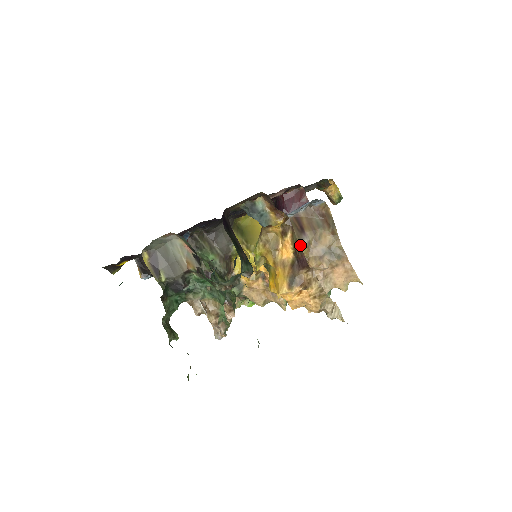
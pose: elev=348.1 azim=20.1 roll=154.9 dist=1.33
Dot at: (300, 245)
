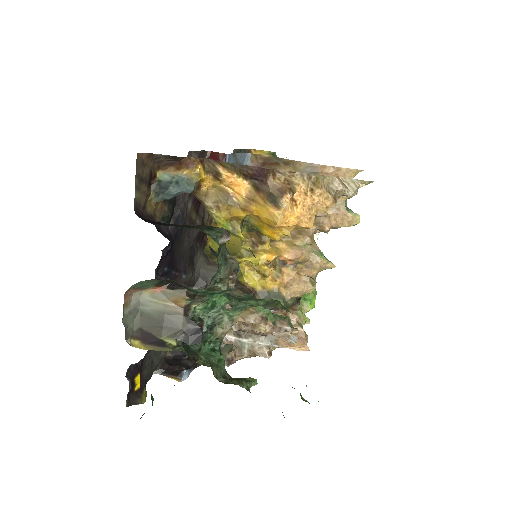
Dot at: occluded
